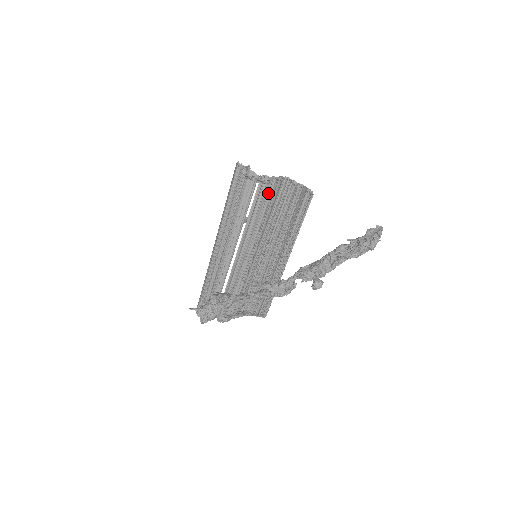
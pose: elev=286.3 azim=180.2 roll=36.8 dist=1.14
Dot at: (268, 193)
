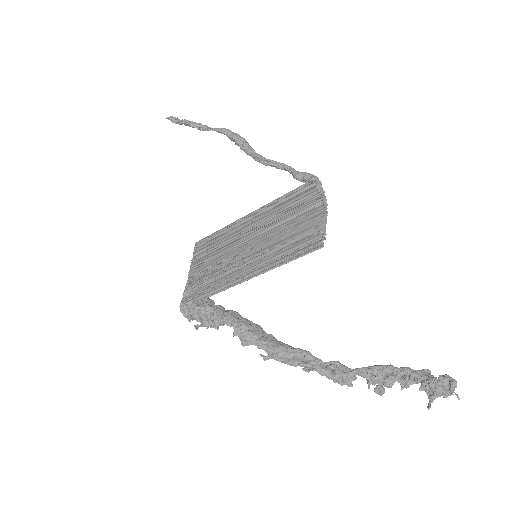
Dot at: (309, 222)
